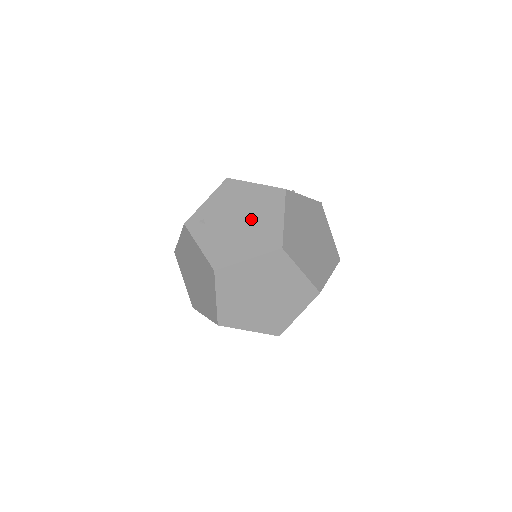
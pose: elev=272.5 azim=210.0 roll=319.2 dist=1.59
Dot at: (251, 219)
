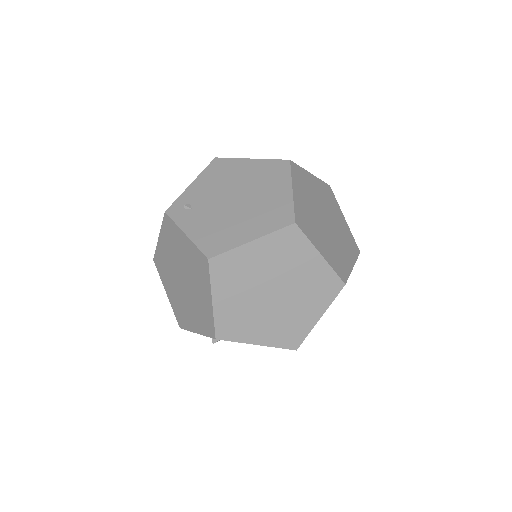
Dot at: (250, 196)
